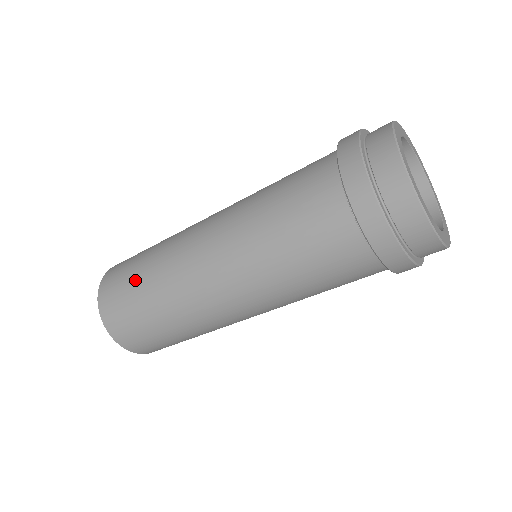
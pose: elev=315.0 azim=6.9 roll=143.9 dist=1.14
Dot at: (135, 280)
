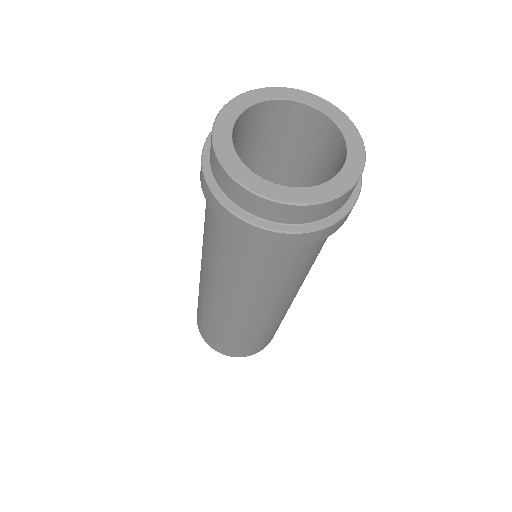
Dot at: occluded
